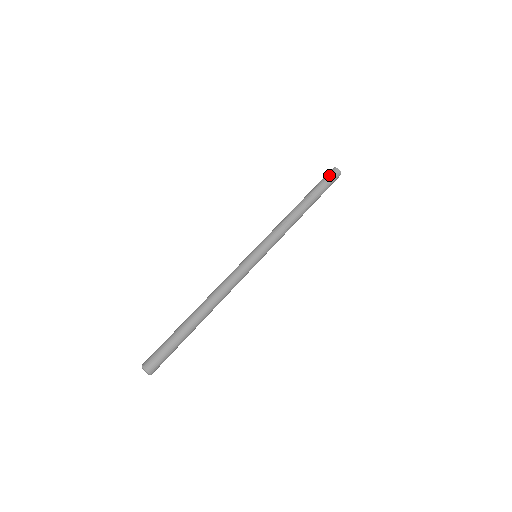
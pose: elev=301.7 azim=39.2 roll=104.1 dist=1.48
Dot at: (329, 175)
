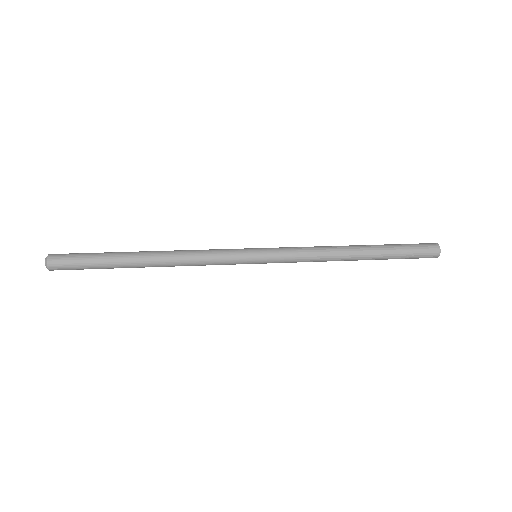
Dot at: (419, 243)
